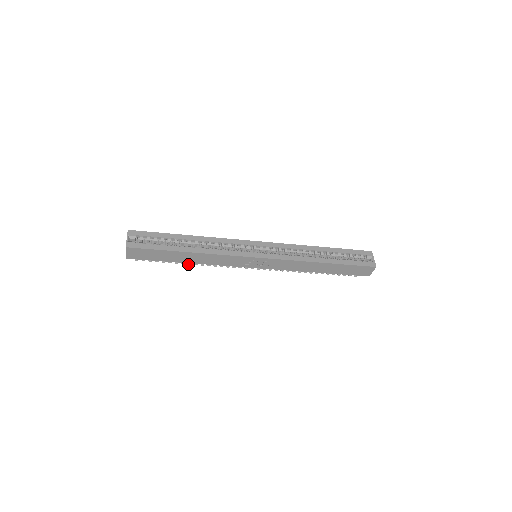
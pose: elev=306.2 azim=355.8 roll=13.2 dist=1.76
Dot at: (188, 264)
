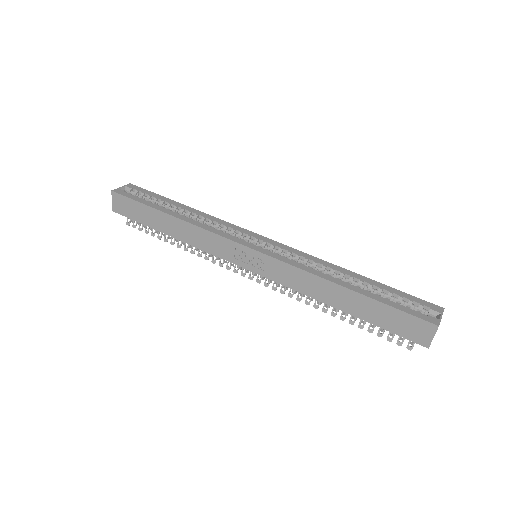
Dot at: (177, 247)
